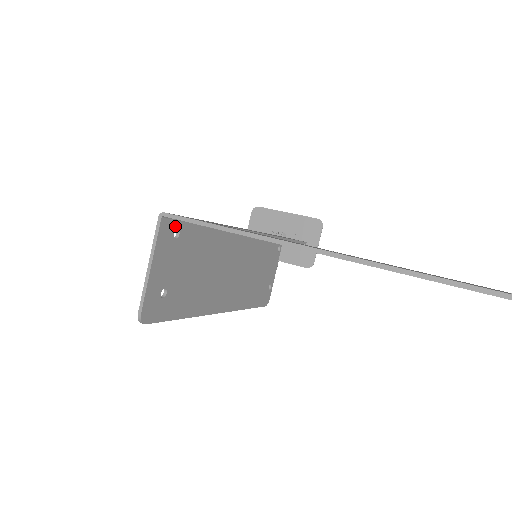
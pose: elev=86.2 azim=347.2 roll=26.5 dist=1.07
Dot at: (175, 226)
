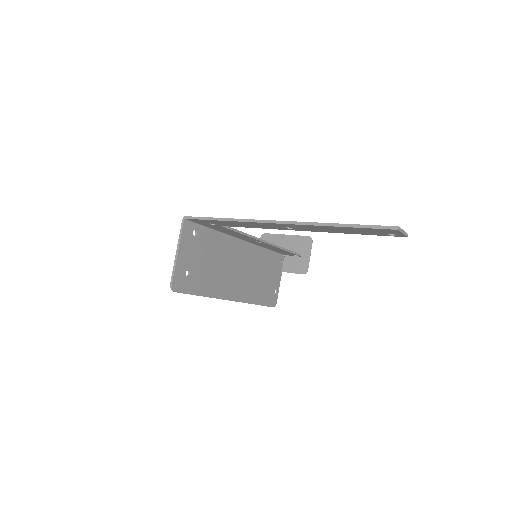
Dot at: (194, 227)
